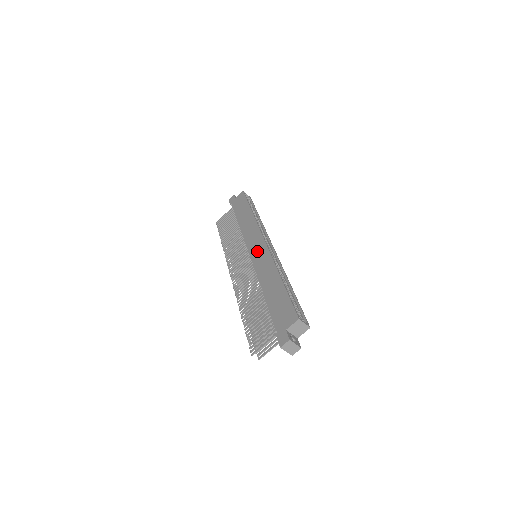
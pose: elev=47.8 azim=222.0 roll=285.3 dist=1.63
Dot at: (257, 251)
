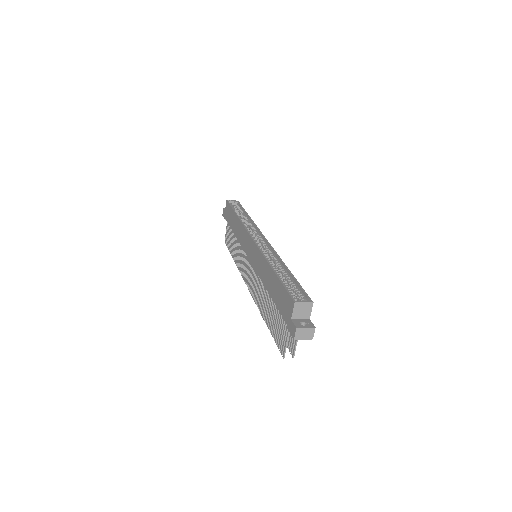
Dot at: (251, 252)
